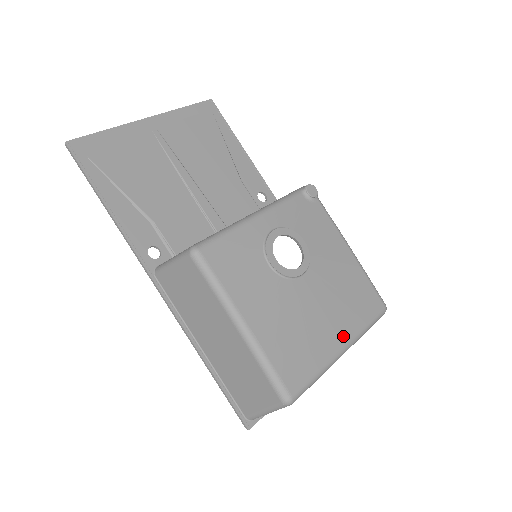
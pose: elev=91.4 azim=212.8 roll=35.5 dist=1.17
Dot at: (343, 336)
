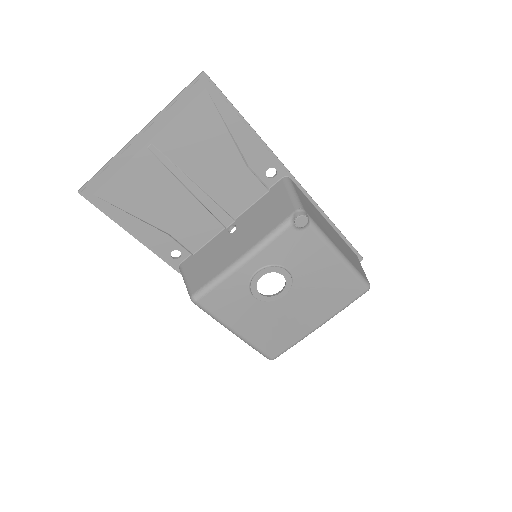
Dot at: (319, 321)
